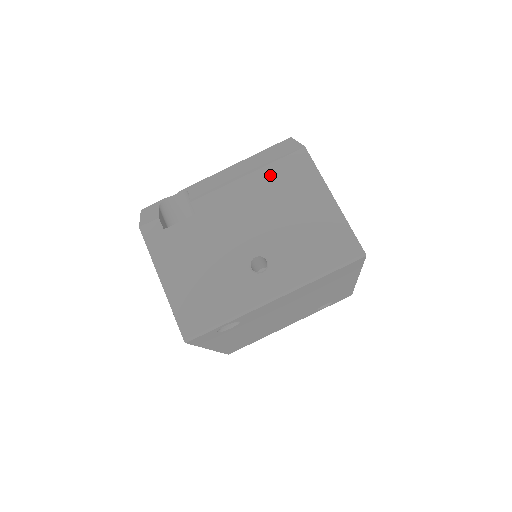
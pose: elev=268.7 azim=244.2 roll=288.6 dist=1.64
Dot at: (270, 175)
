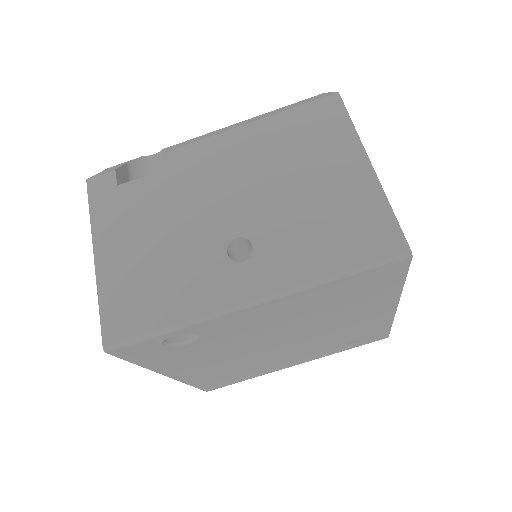
Dot at: (281, 126)
